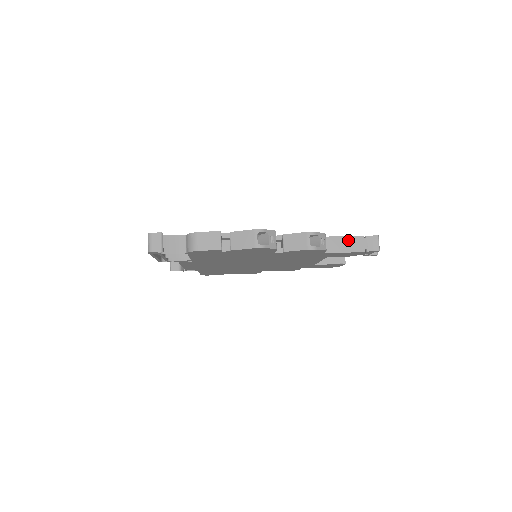
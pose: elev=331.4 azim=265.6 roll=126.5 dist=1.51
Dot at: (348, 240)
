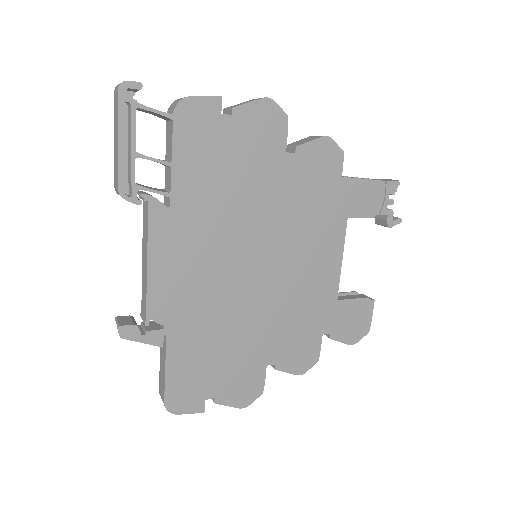
Dot at: occluded
